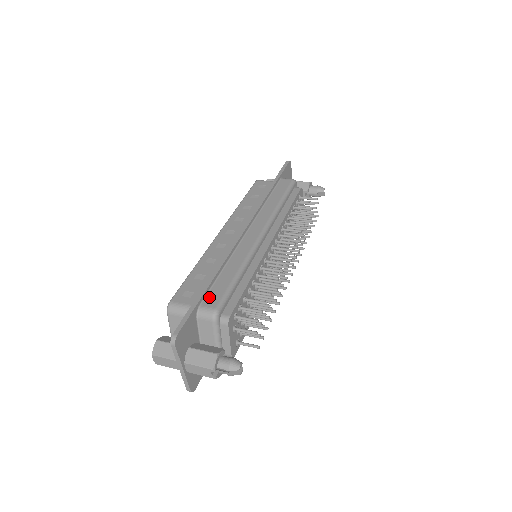
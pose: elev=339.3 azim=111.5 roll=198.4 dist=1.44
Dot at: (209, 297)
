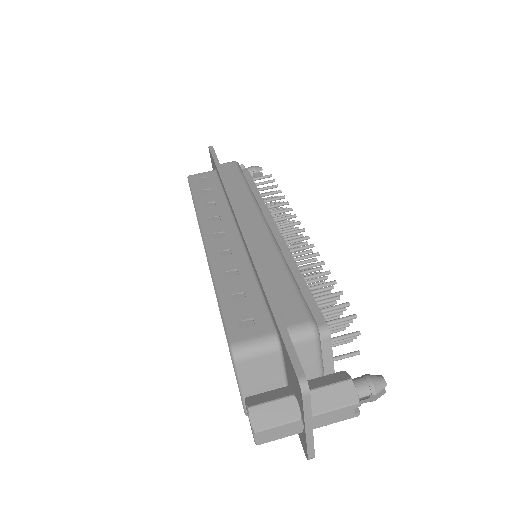
Dot at: (285, 312)
